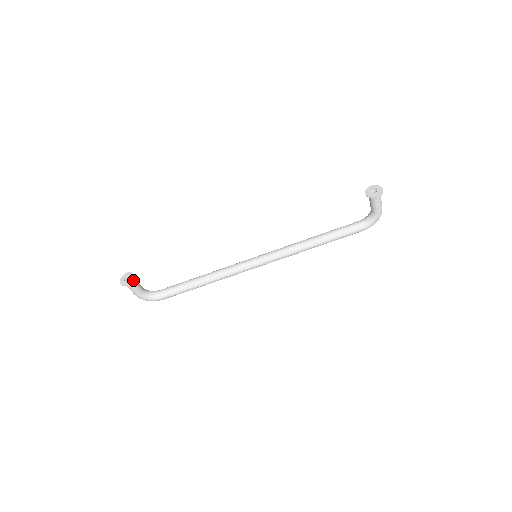
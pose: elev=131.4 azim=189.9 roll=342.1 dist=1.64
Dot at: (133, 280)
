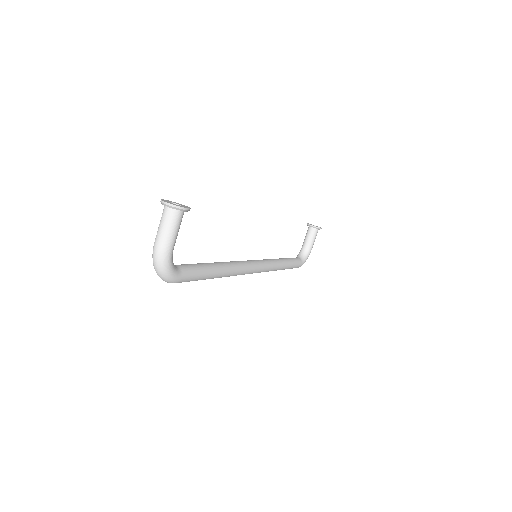
Dot at: occluded
